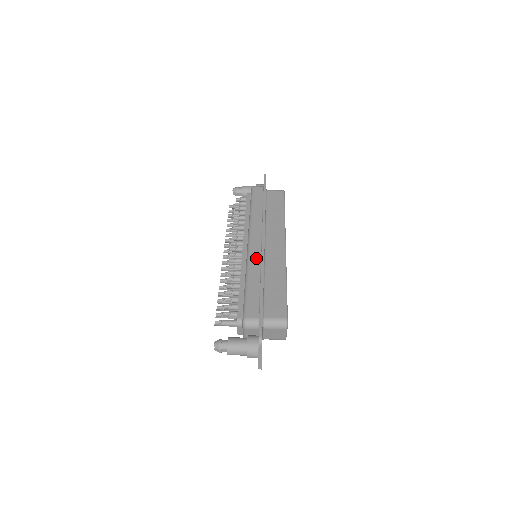
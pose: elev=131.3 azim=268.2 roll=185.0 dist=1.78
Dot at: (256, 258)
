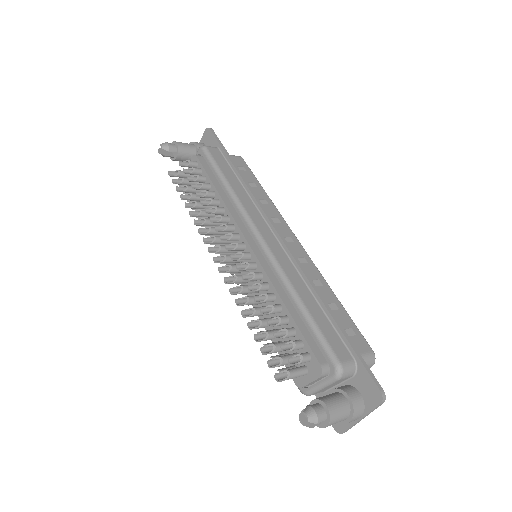
Dot at: (286, 262)
